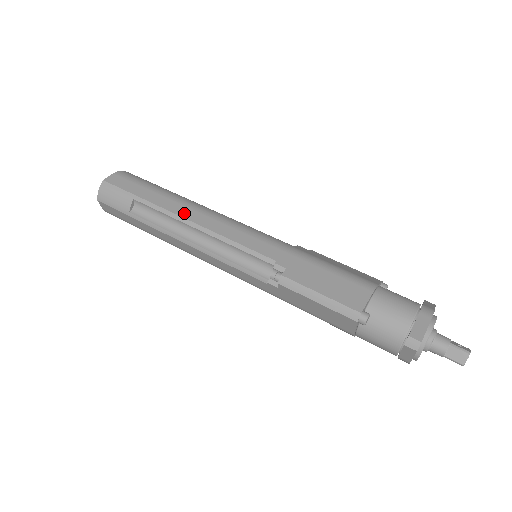
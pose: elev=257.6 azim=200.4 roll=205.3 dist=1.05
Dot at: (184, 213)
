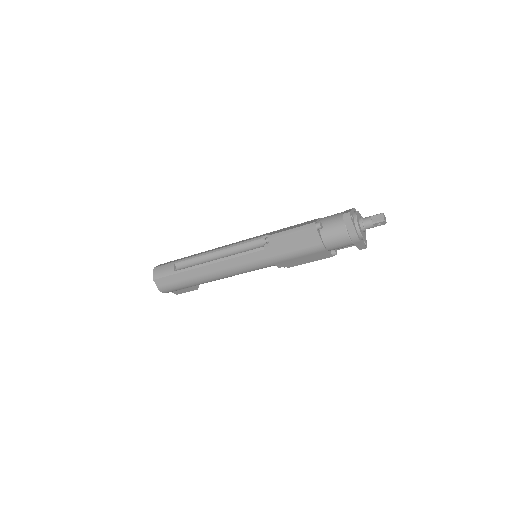
Dot at: (206, 252)
